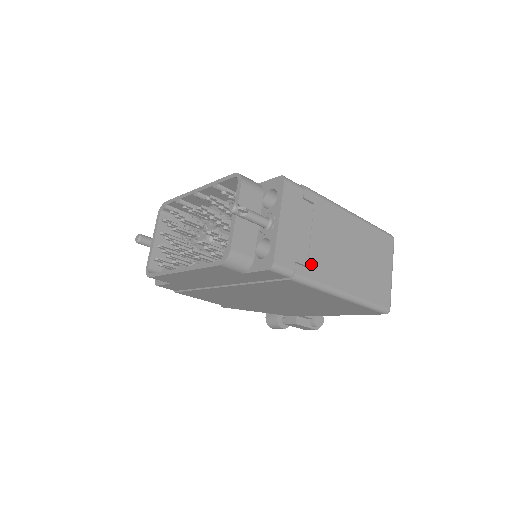
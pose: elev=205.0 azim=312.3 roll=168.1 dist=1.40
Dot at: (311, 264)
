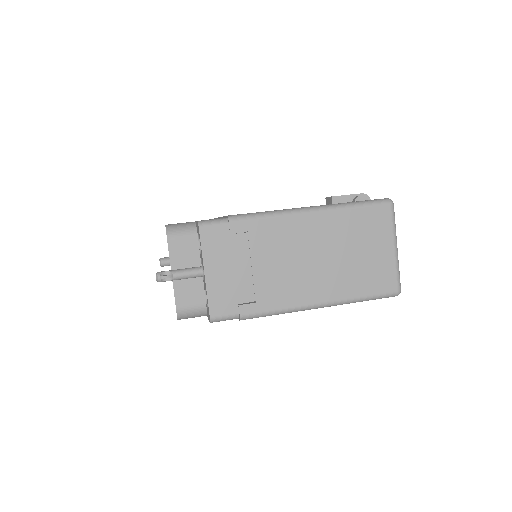
Dot at: (260, 297)
